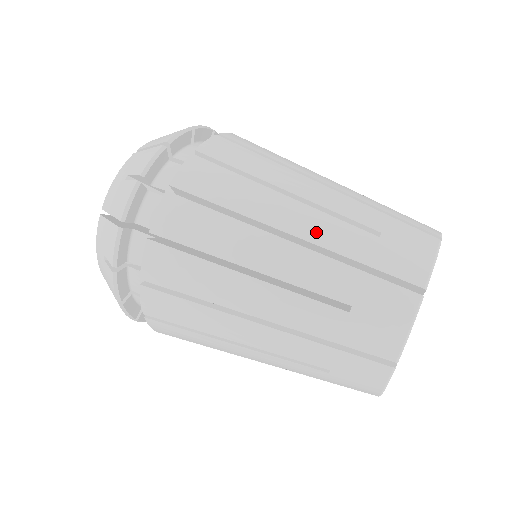
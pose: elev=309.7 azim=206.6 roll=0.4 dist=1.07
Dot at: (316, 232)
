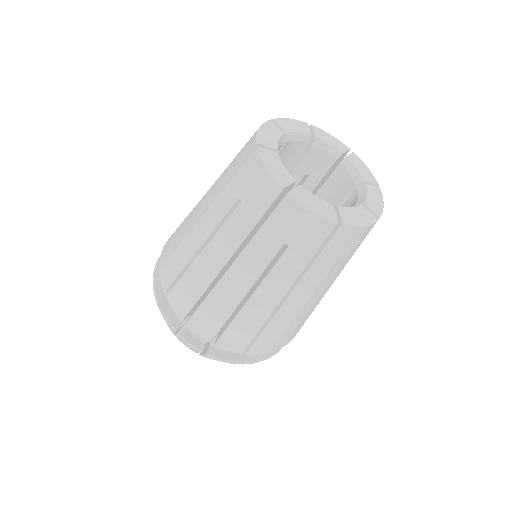
Dot at: occluded
